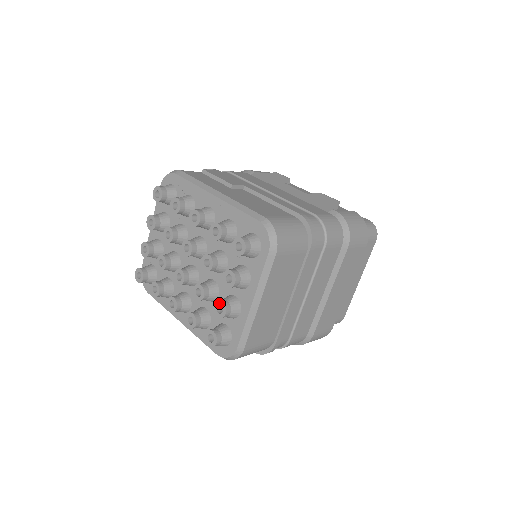
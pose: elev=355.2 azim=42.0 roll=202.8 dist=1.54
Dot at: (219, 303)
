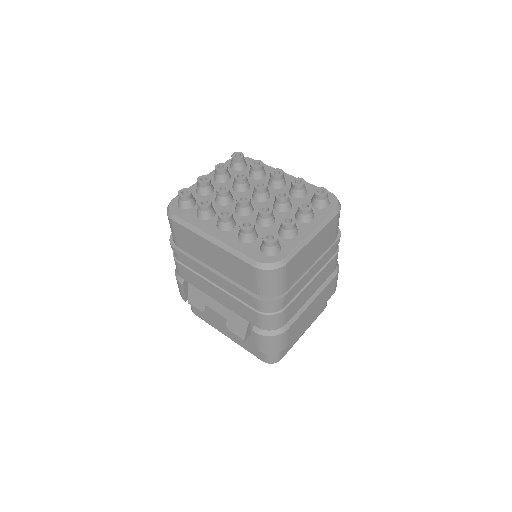
Dot at: (289, 217)
